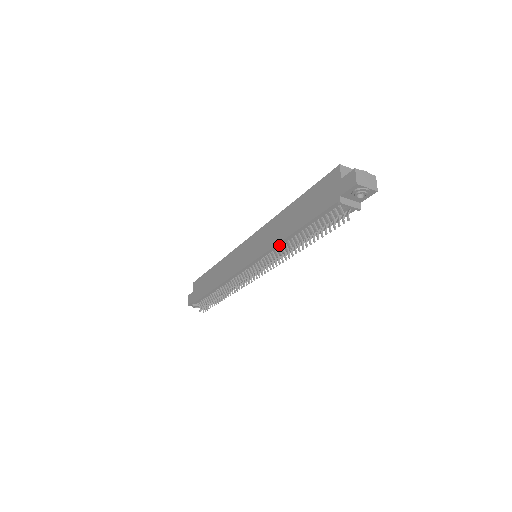
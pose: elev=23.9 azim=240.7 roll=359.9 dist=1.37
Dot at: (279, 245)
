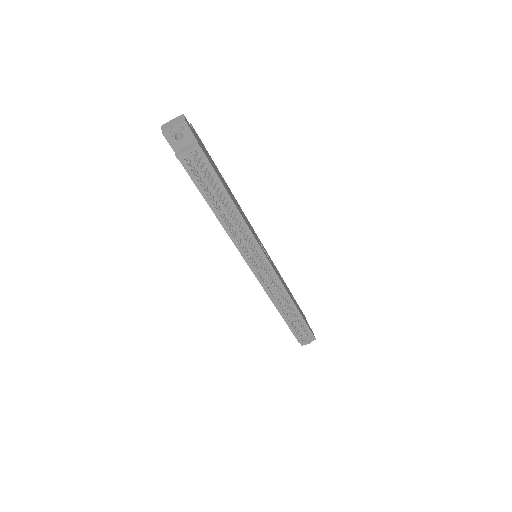
Dot at: (228, 230)
